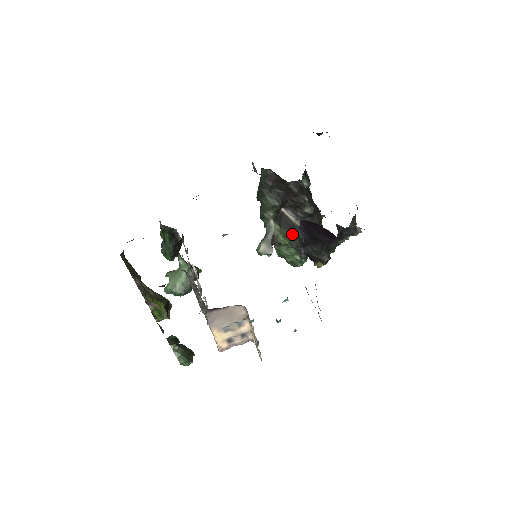
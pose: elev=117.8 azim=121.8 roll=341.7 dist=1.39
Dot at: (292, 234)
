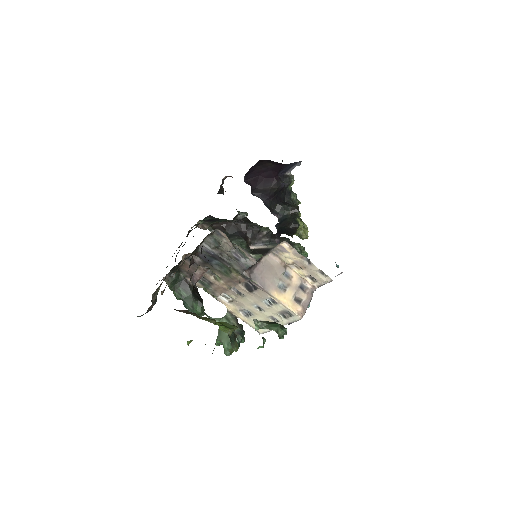
Dot at: occluded
